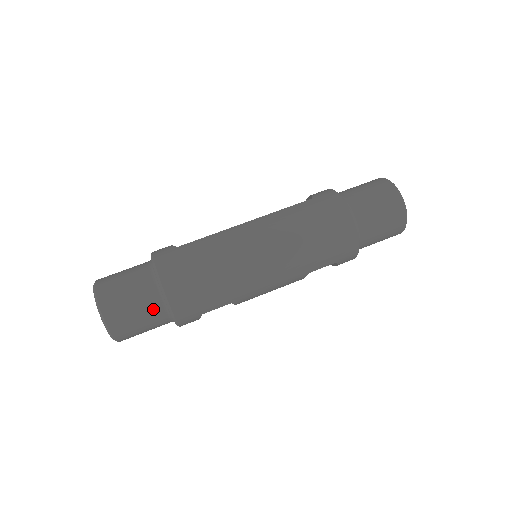
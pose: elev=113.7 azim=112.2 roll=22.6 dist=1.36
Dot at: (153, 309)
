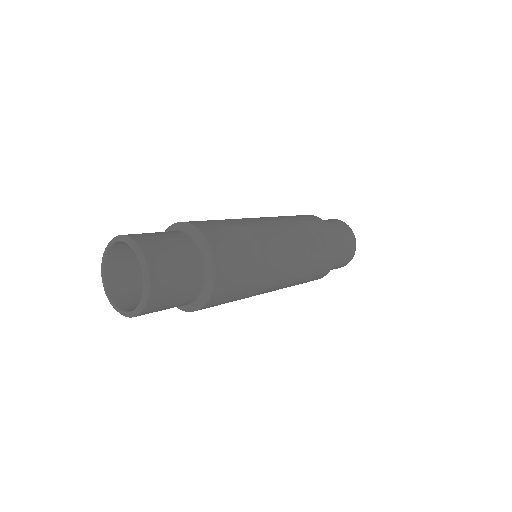
Dot at: occluded
